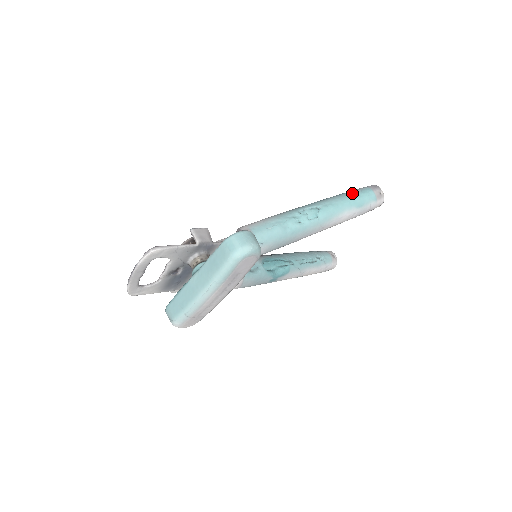
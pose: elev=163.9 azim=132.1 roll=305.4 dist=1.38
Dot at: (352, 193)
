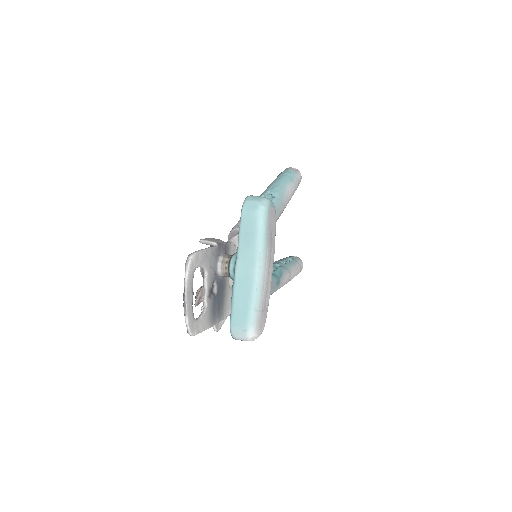
Dot at: (278, 177)
